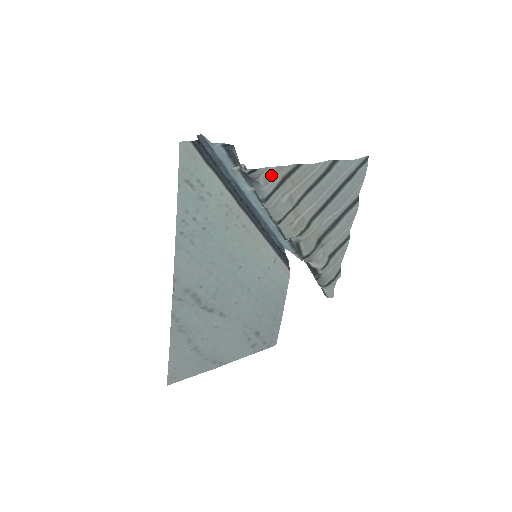
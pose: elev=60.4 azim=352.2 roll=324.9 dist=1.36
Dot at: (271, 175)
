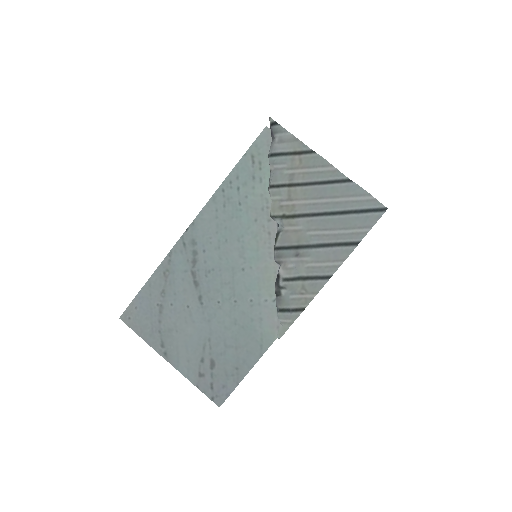
Dot at: (286, 139)
